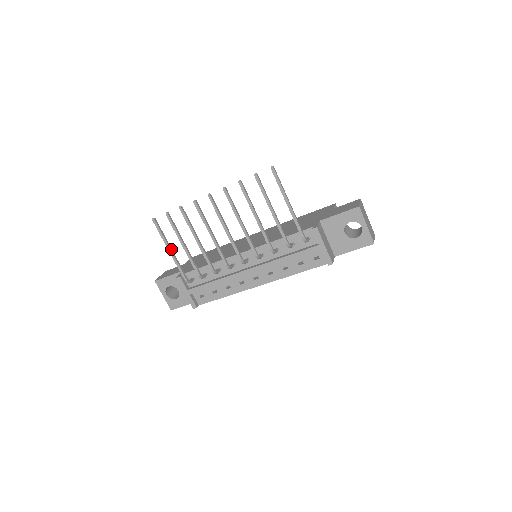
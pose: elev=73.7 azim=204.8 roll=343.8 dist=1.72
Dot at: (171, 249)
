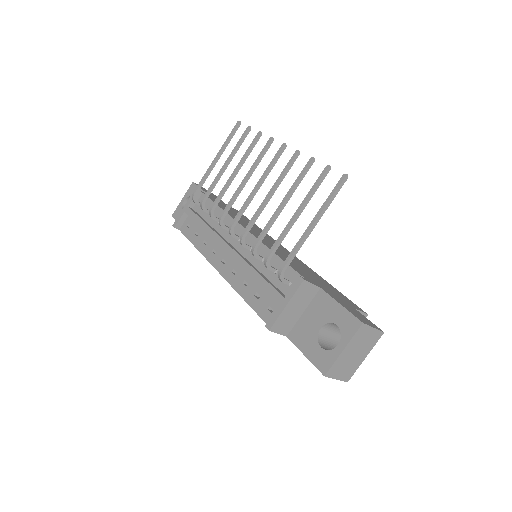
Dot at: (218, 159)
